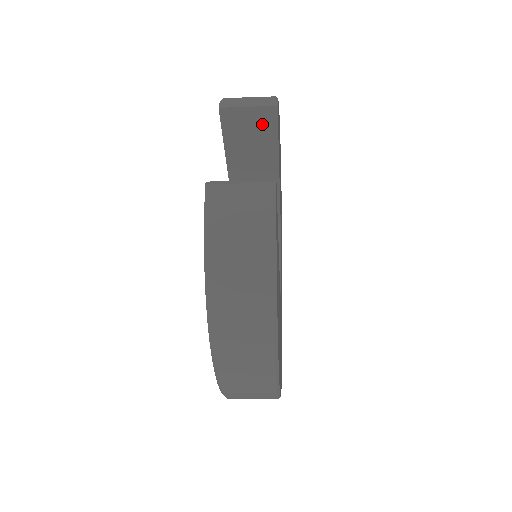
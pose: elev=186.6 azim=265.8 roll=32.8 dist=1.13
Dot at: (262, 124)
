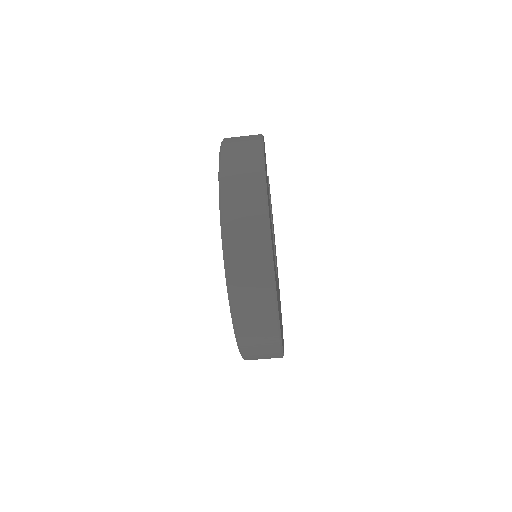
Dot at: occluded
